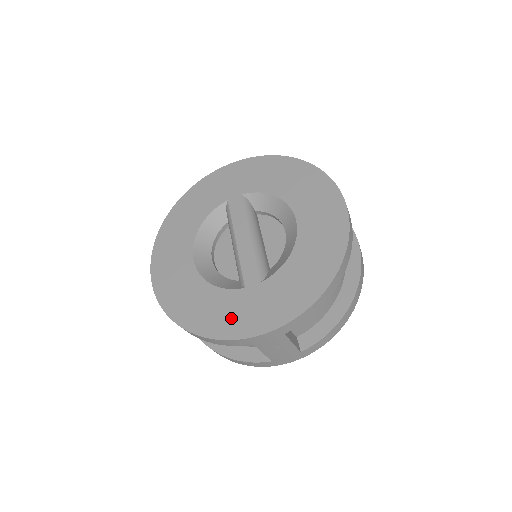
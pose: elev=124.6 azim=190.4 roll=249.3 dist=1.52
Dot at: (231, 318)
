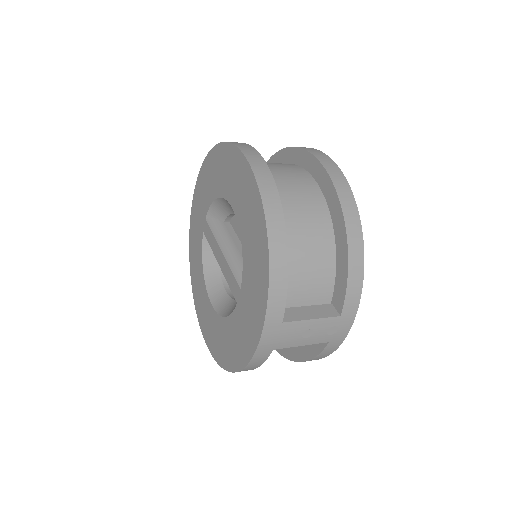
Dot at: (242, 340)
